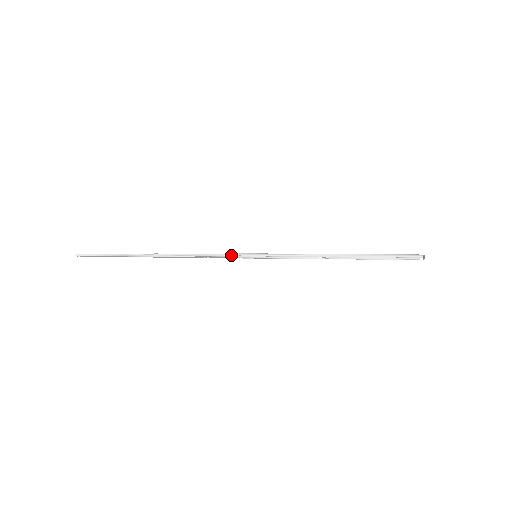
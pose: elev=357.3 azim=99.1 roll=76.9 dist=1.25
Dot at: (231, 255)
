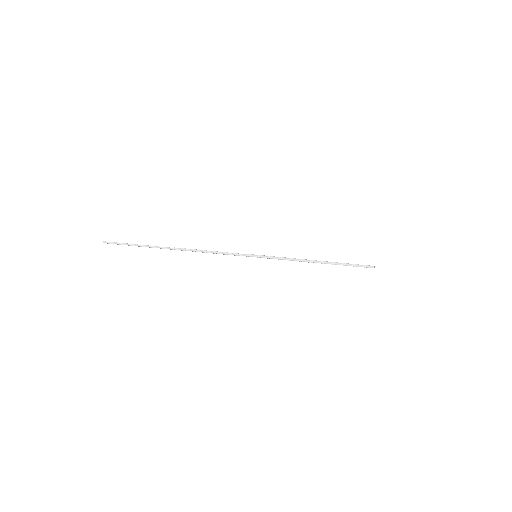
Dot at: (238, 254)
